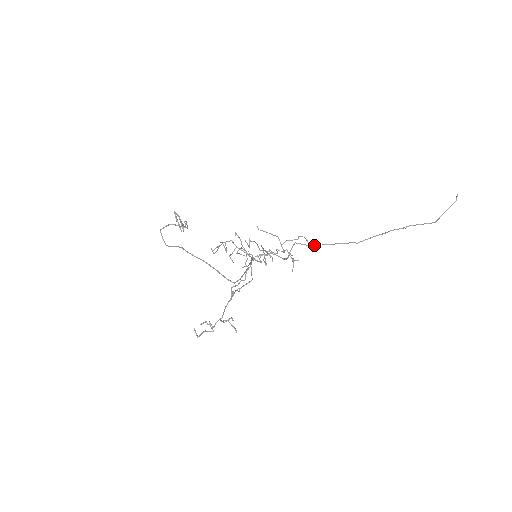
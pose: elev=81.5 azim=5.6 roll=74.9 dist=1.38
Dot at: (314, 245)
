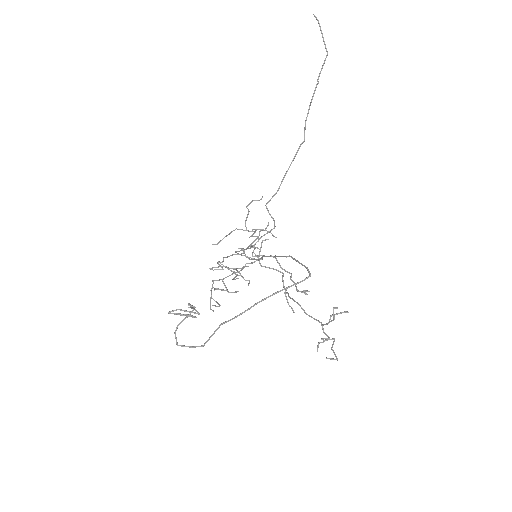
Dot at: (279, 187)
